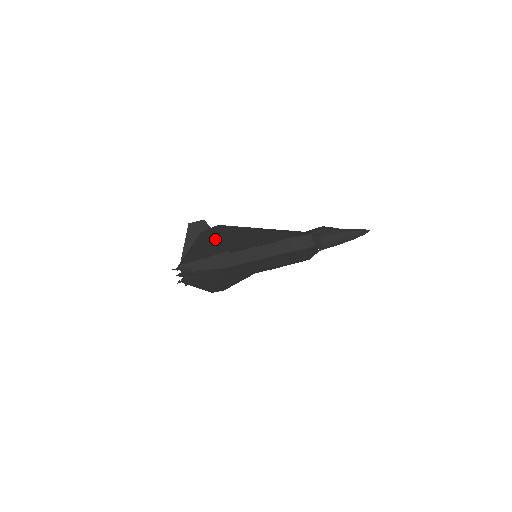
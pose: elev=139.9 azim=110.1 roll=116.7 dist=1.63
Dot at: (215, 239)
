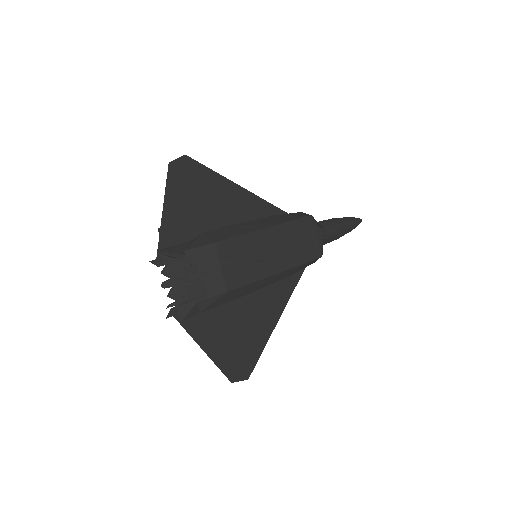
Dot at: (190, 191)
